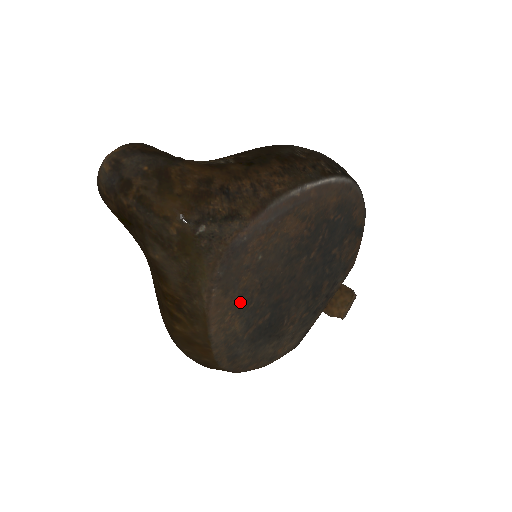
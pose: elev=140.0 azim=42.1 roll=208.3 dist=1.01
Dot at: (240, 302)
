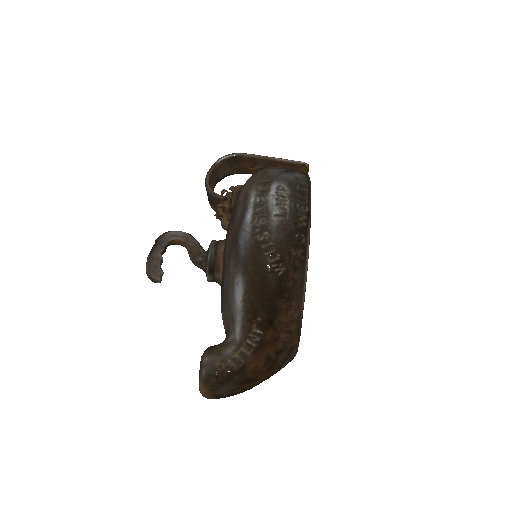
Dot at: occluded
